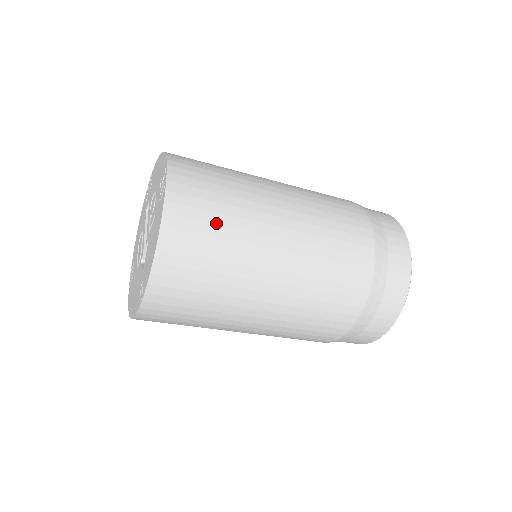
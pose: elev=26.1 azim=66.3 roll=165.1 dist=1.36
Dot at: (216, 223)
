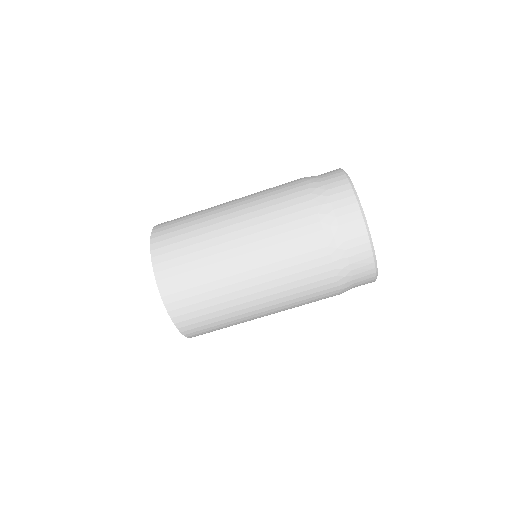
Dot at: (193, 278)
